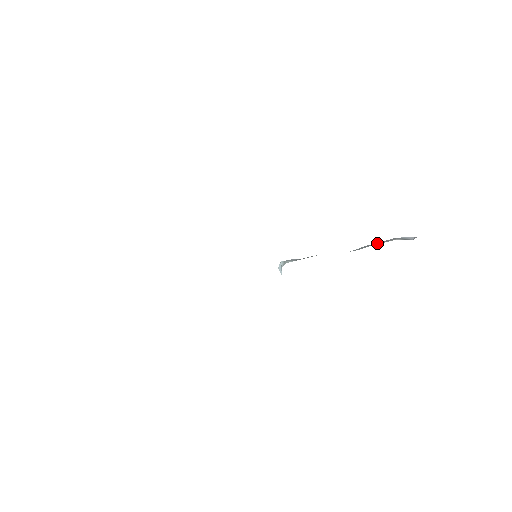
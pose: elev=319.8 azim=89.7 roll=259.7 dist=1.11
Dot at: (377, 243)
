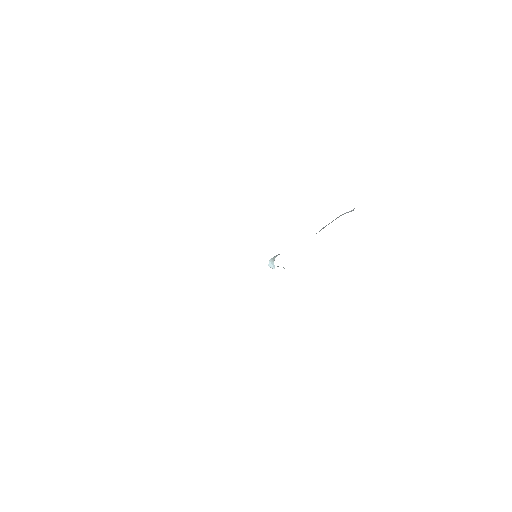
Dot at: occluded
